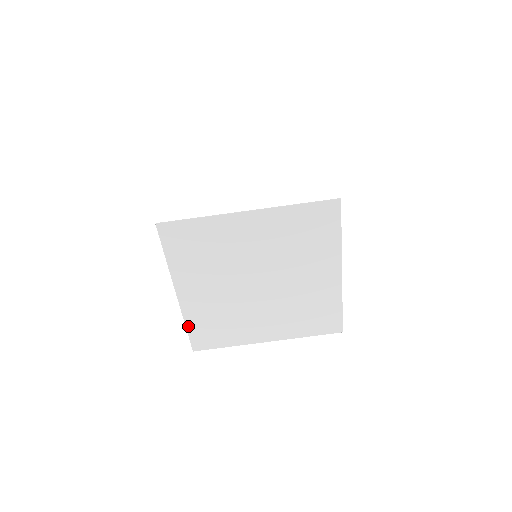
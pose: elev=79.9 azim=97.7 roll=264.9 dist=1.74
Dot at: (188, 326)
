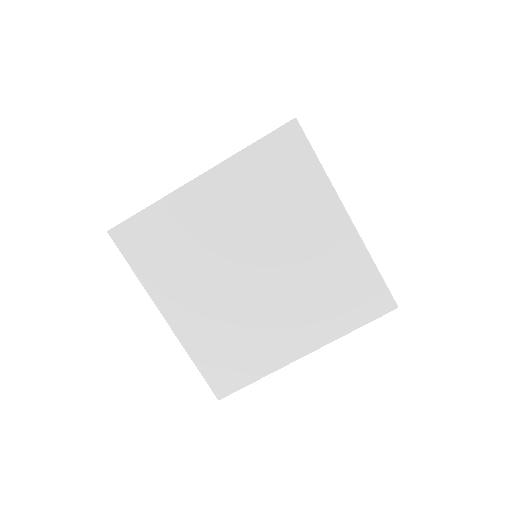
Dot at: (197, 362)
